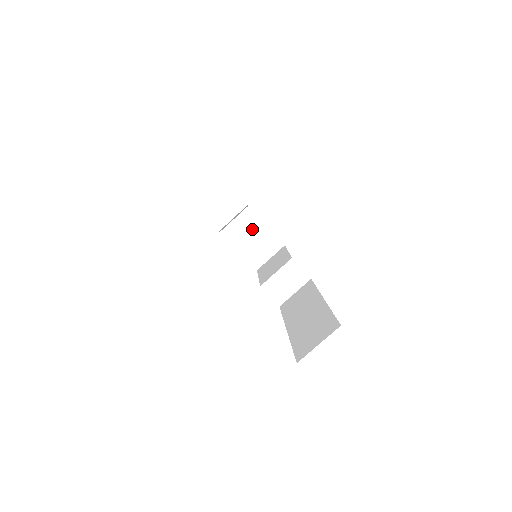
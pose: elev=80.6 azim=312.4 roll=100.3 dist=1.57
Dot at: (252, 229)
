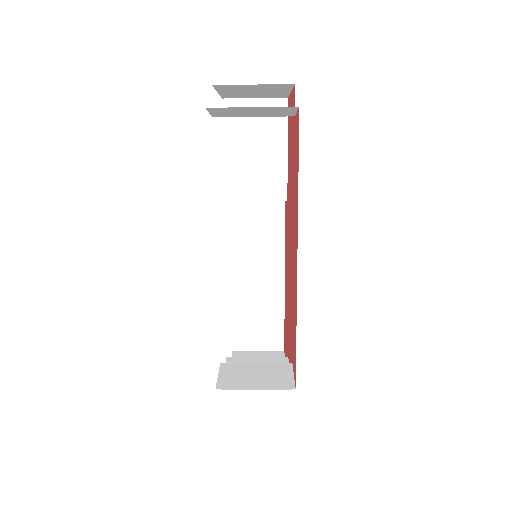
Dot at: (266, 90)
